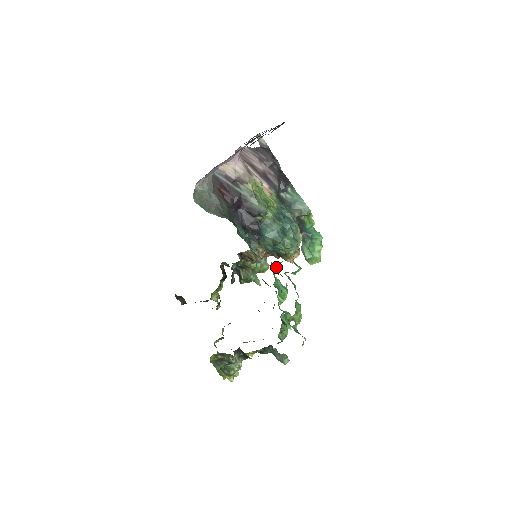
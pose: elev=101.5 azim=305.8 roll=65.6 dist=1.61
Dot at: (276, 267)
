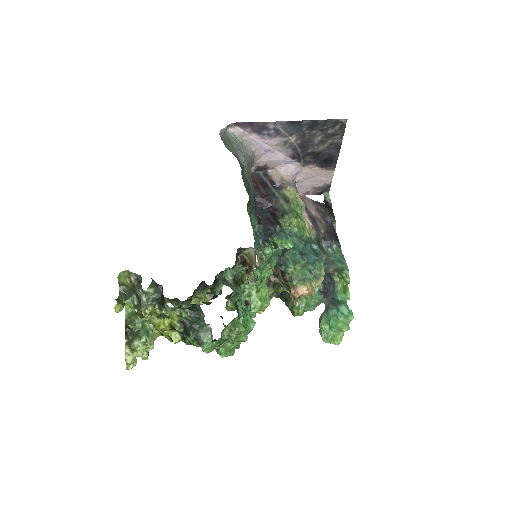
Dot at: (267, 252)
